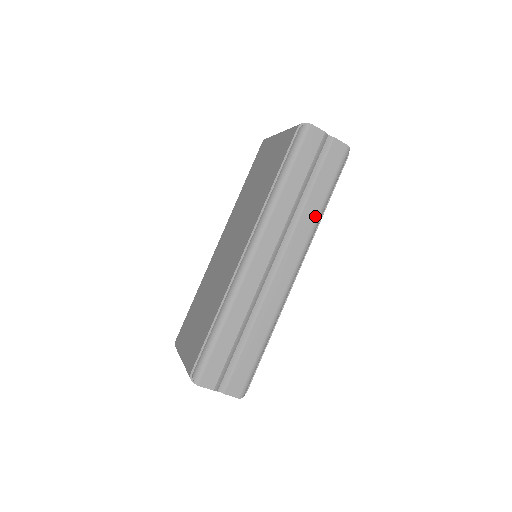
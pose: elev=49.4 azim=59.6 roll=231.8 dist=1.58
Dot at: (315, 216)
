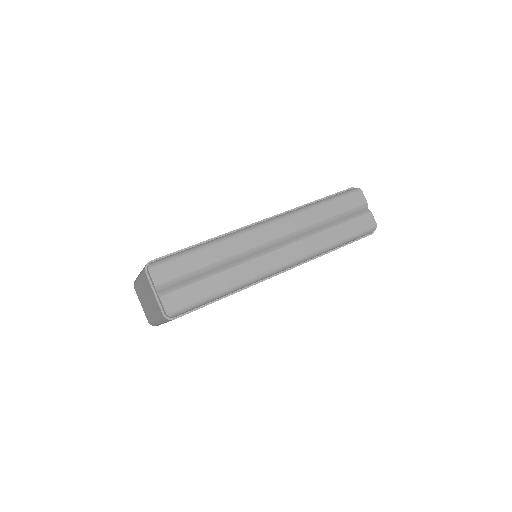
Dot at: (325, 244)
